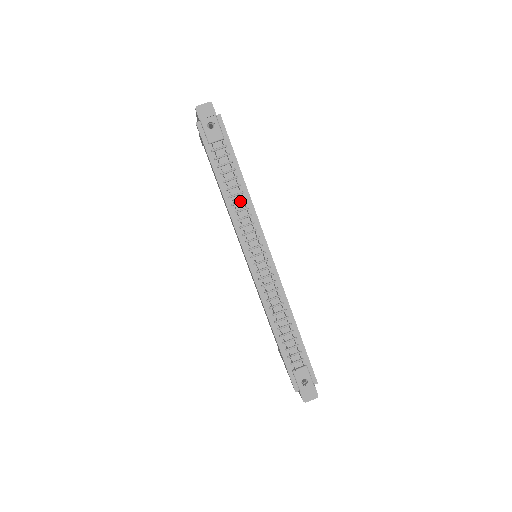
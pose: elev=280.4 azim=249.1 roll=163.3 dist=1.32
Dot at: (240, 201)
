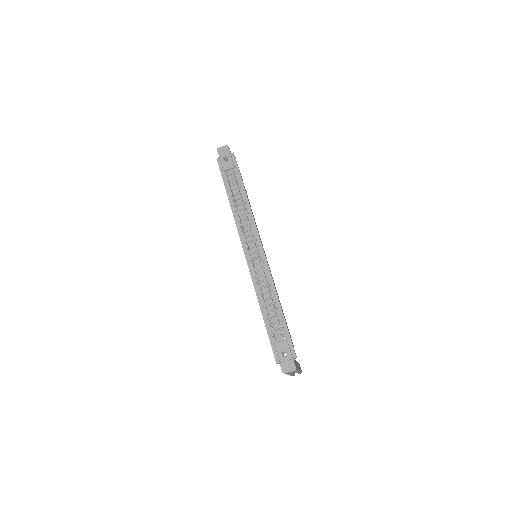
Dot at: (242, 208)
